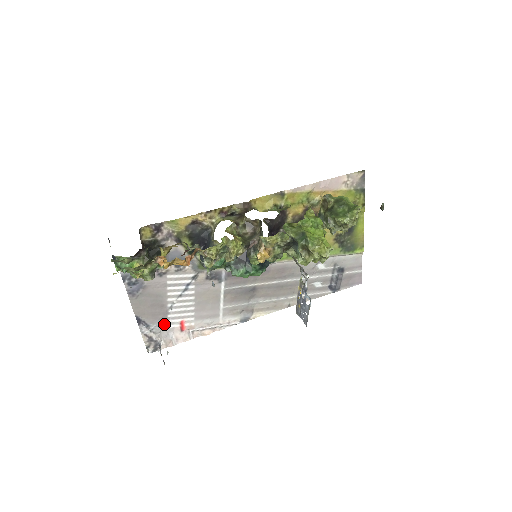
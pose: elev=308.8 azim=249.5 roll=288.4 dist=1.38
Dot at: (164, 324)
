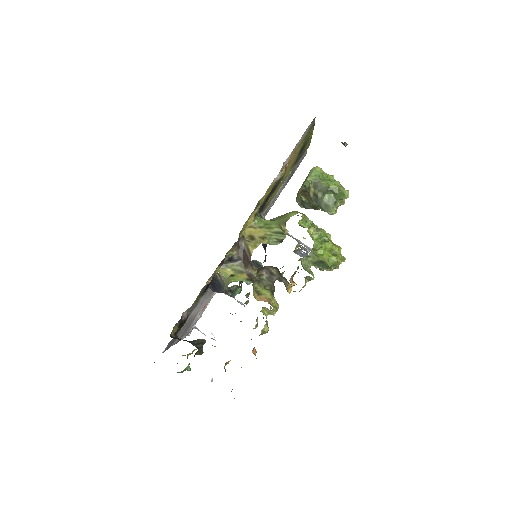
Dot at: (194, 321)
